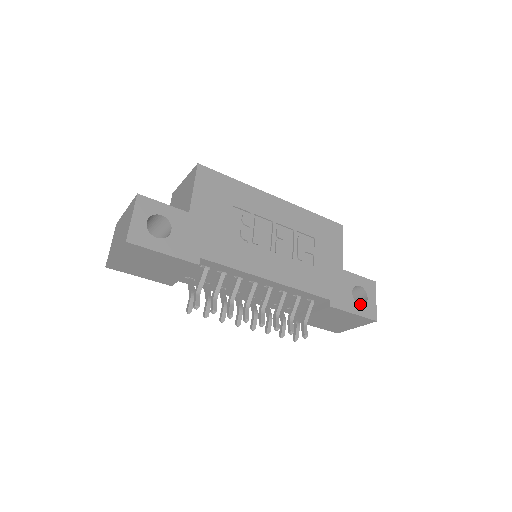
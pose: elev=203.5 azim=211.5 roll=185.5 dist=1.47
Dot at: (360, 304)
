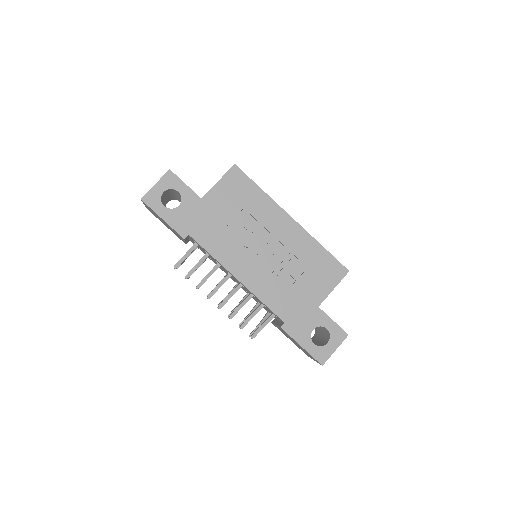
Dot at: (321, 344)
